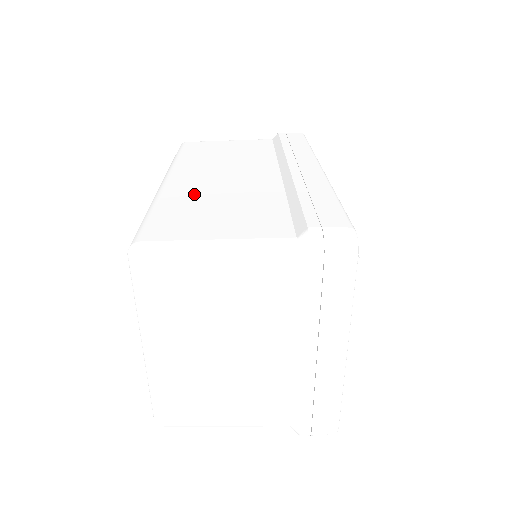
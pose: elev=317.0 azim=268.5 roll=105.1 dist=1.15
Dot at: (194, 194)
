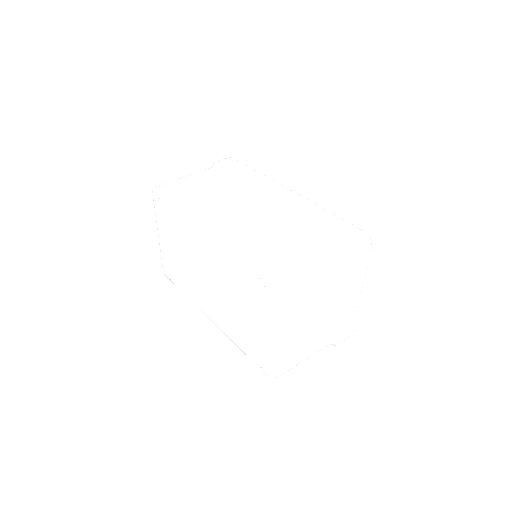
Dot at: (249, 235)
